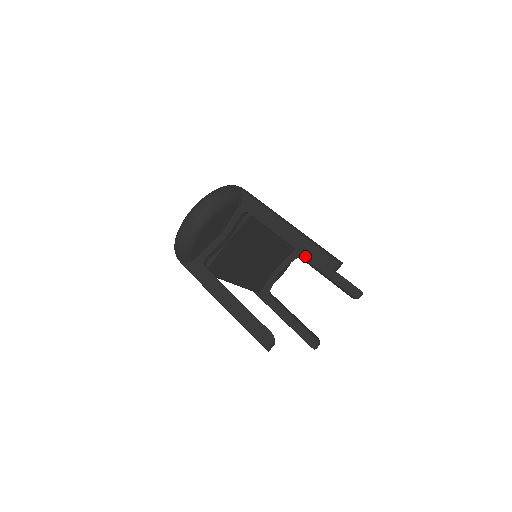
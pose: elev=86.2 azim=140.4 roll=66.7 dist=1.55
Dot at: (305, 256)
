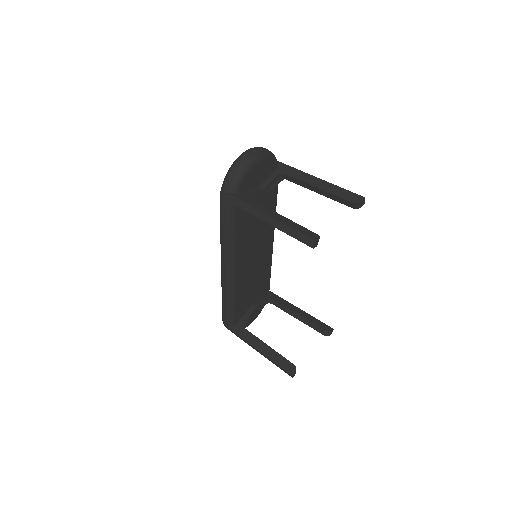
Dot at: (278, 300)
